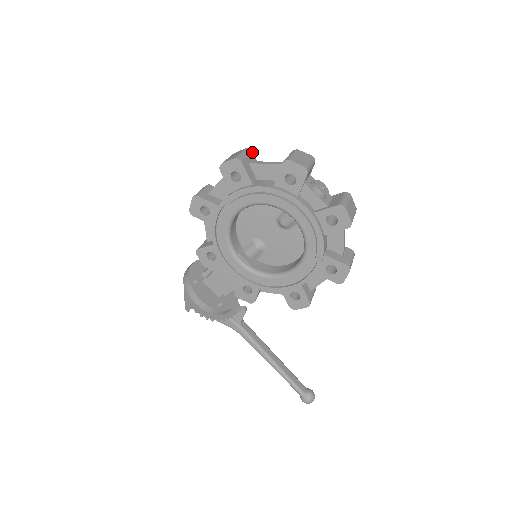
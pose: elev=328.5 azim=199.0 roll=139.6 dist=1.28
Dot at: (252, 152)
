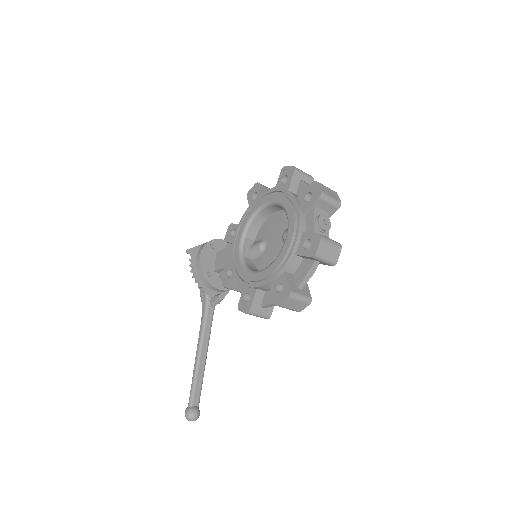
Dot at: (313, 180)
